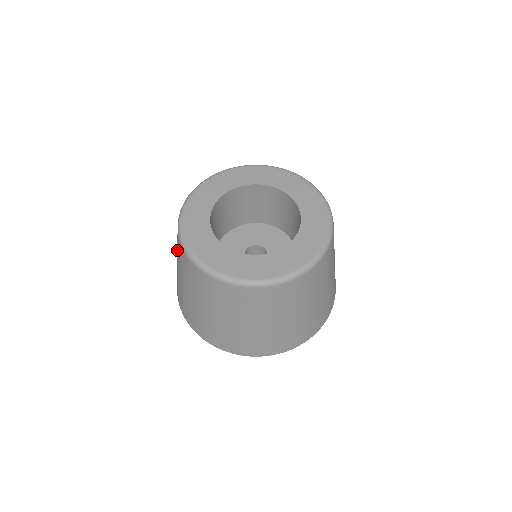
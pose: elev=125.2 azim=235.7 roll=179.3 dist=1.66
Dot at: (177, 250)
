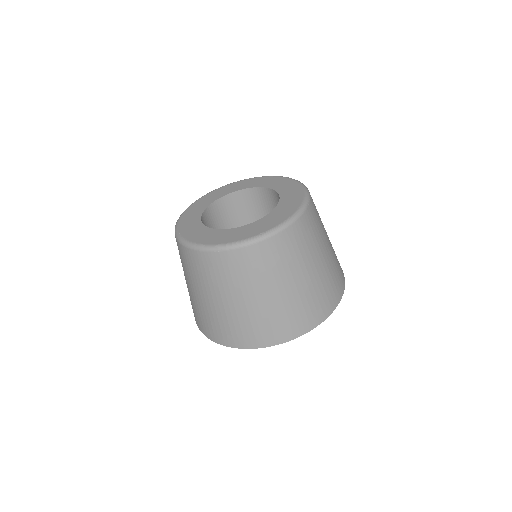
Dot at: occluded
